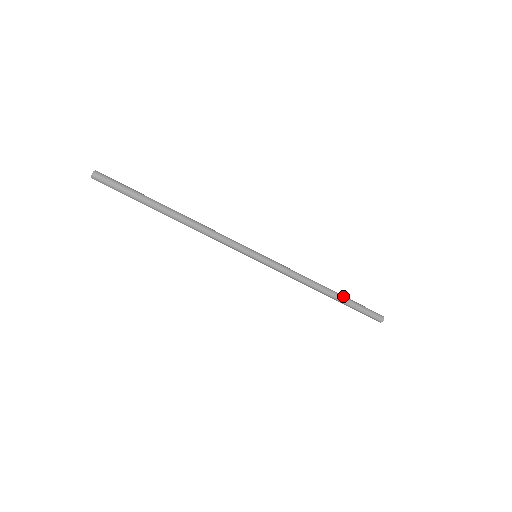
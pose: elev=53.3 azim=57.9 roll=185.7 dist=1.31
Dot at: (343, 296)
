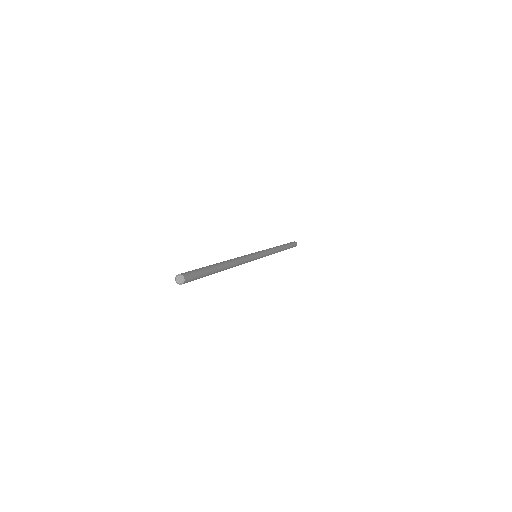
Dot at: occluded
